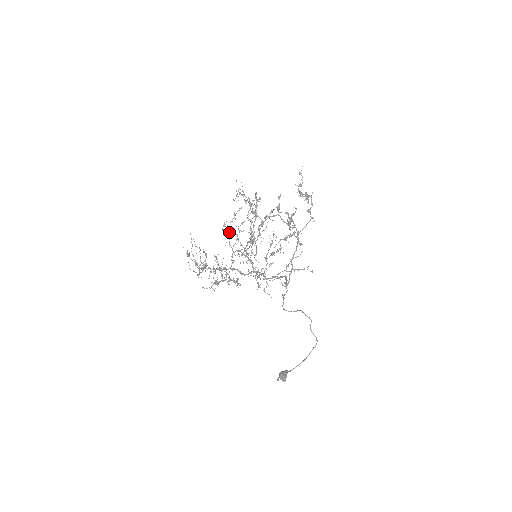
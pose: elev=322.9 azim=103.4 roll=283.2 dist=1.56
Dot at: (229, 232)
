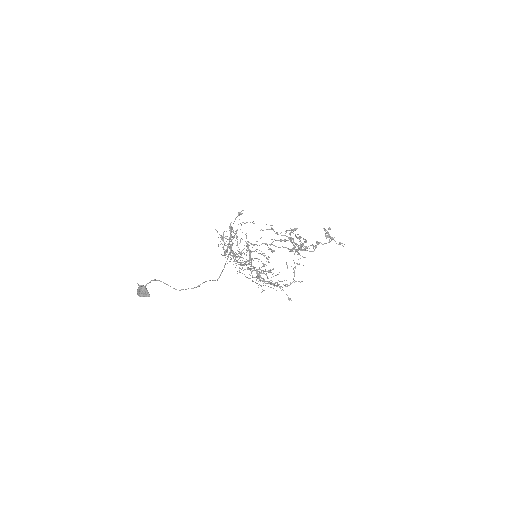
Dot at: occluded
